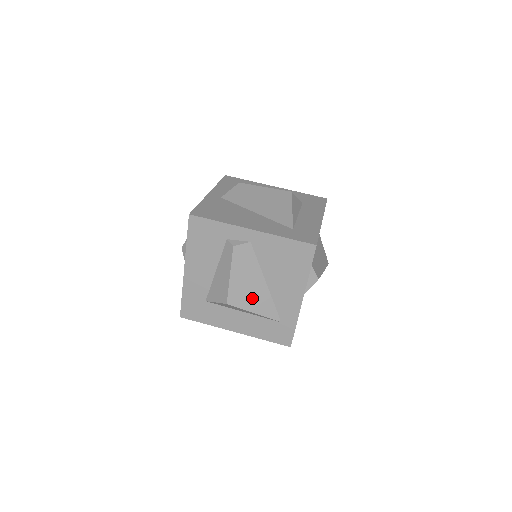
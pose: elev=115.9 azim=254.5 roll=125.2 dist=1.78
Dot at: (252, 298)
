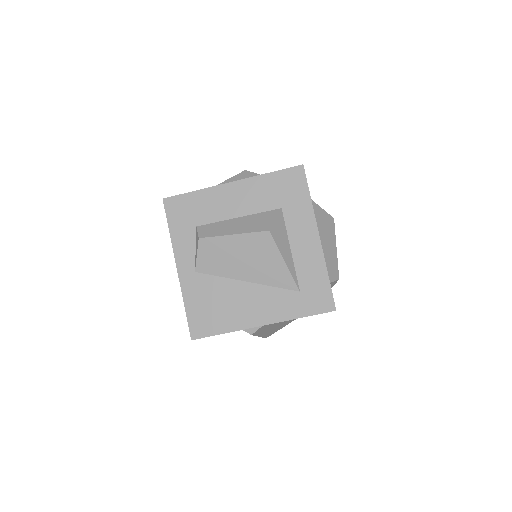
Dot at: (285, 323)
